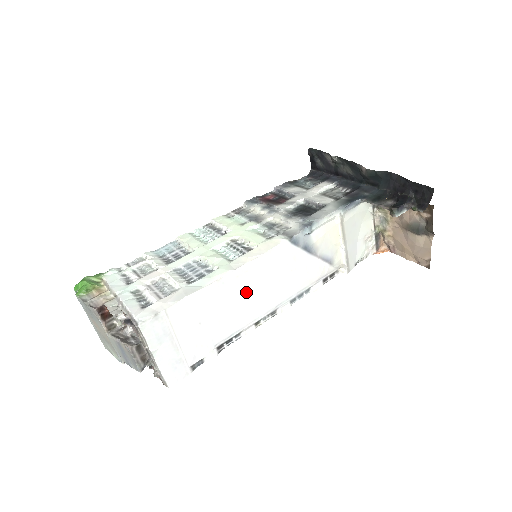
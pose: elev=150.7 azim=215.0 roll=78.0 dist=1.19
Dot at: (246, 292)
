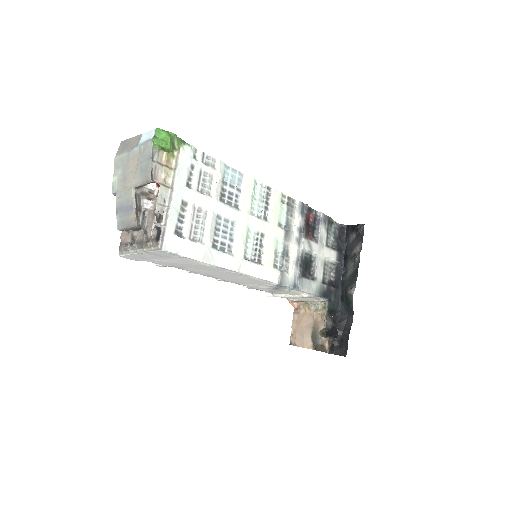
Dot at: (224, 274)
